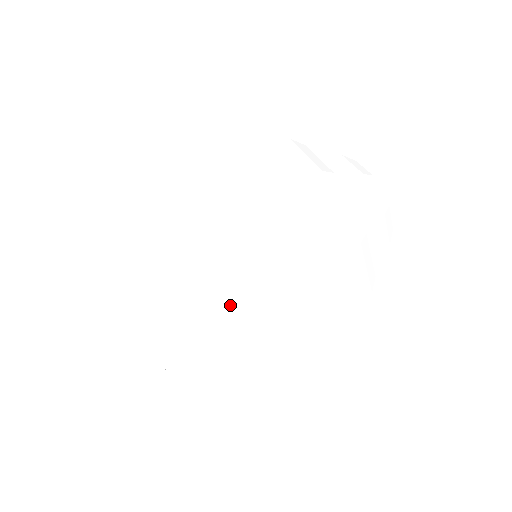
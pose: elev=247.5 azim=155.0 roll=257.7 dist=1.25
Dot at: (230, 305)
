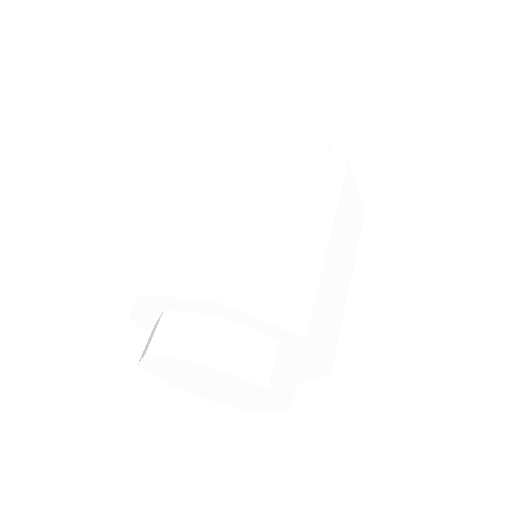
Dot at: (231, 241)
